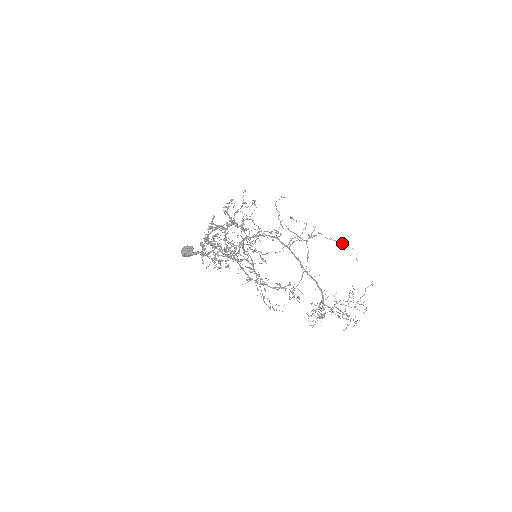
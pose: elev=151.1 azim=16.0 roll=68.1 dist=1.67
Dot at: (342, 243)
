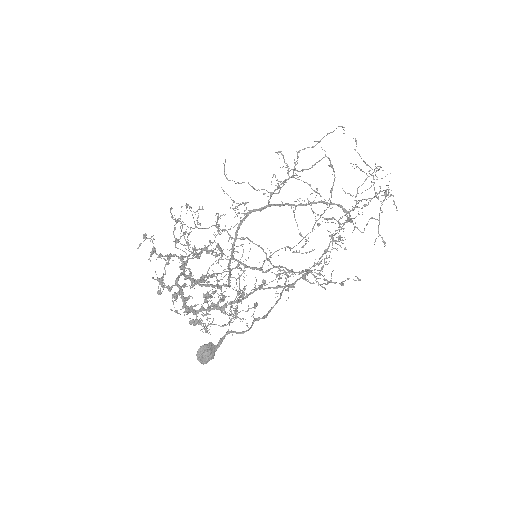
Dot at: (328, 133)
